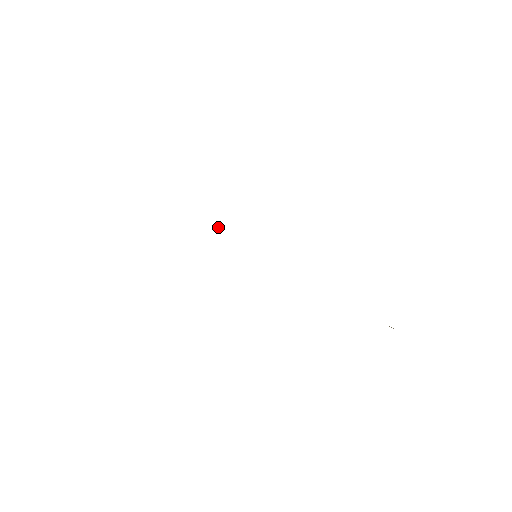
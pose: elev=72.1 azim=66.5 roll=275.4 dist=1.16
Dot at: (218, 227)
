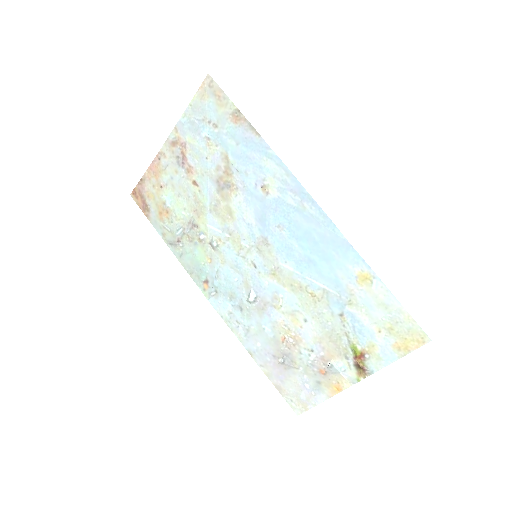
Dot at: (215, 240)
